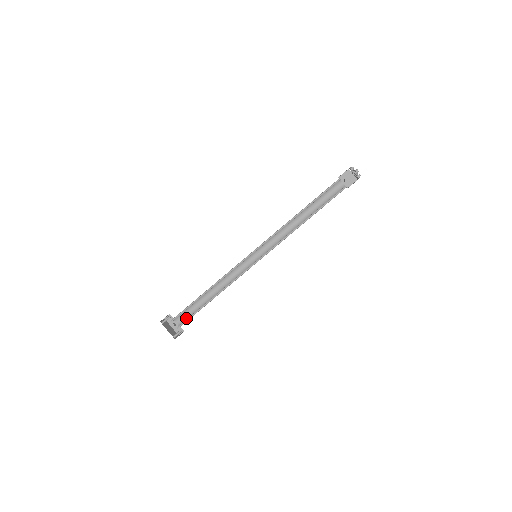
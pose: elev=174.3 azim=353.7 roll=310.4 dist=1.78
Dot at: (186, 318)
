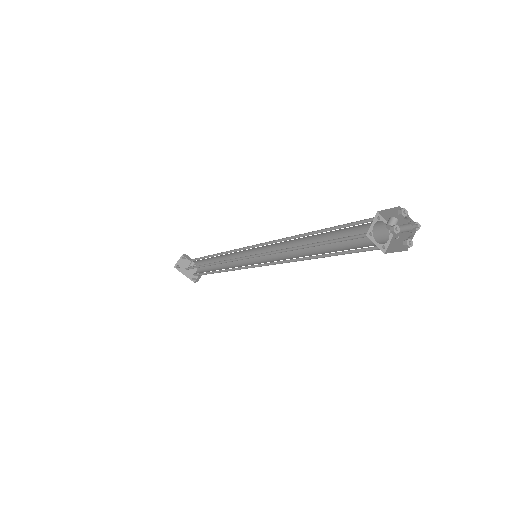
Dot at: occluded
